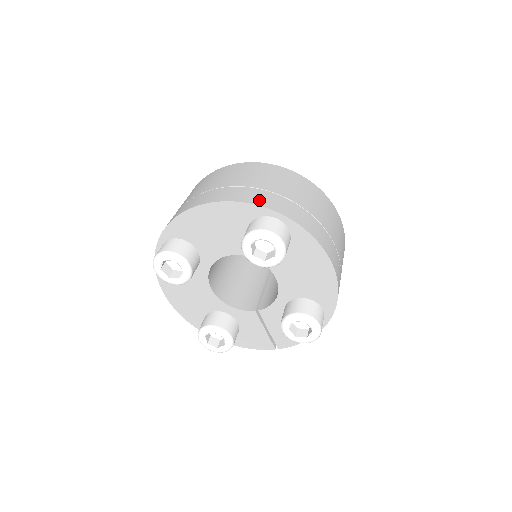
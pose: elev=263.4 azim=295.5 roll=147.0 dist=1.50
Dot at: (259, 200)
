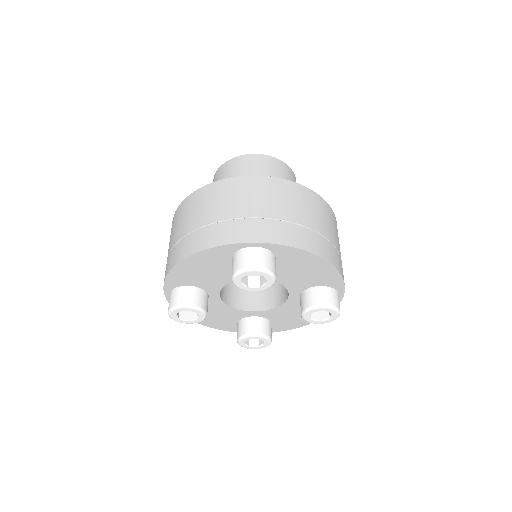
Dot at: (230, 236)
